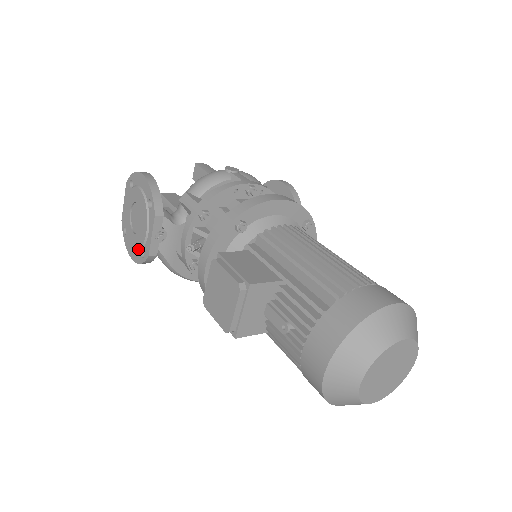
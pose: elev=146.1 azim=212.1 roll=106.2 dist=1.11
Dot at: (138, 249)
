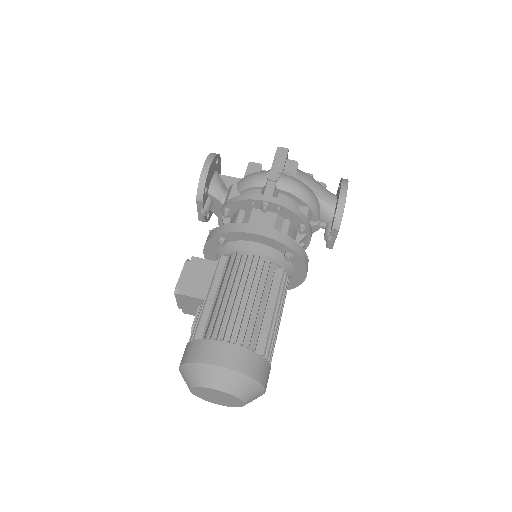
Dot at: occluded
